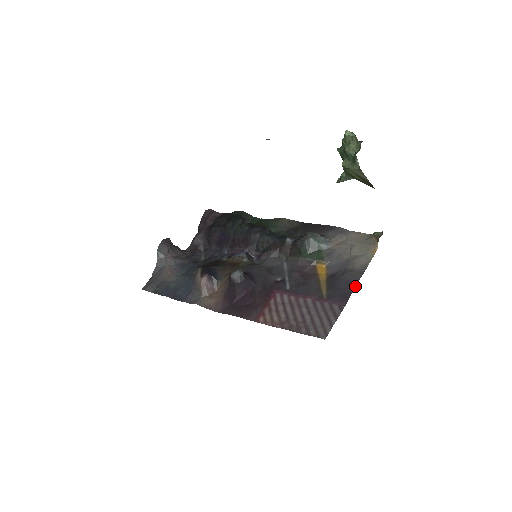
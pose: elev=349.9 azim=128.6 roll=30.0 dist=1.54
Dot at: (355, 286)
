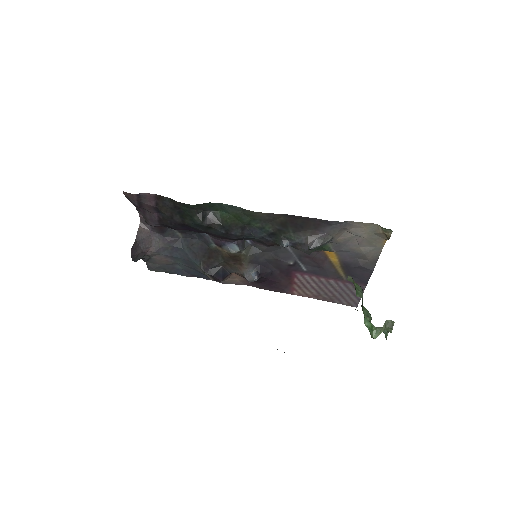
Dot at: (371, 274)
